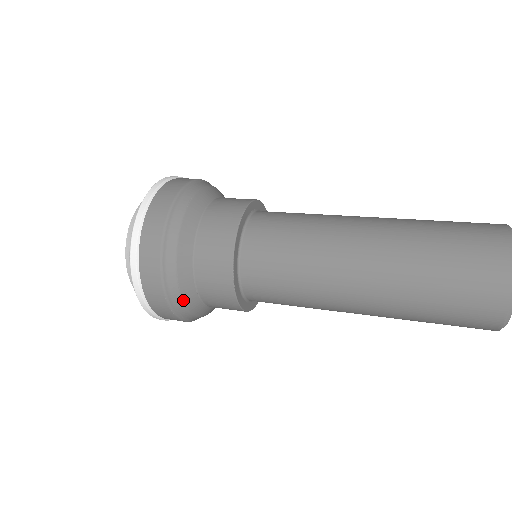
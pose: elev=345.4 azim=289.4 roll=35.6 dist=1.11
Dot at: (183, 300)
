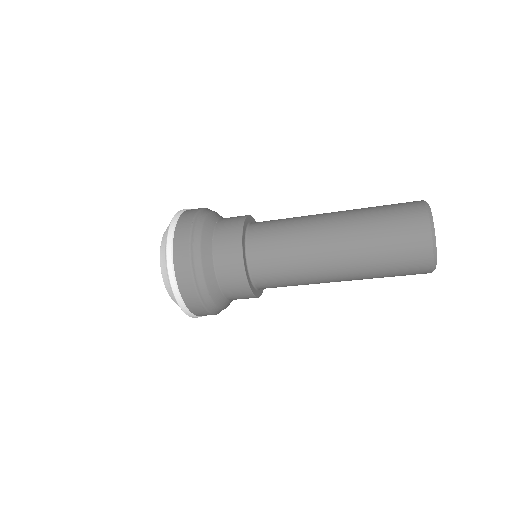
Dot at: (204, 224)
